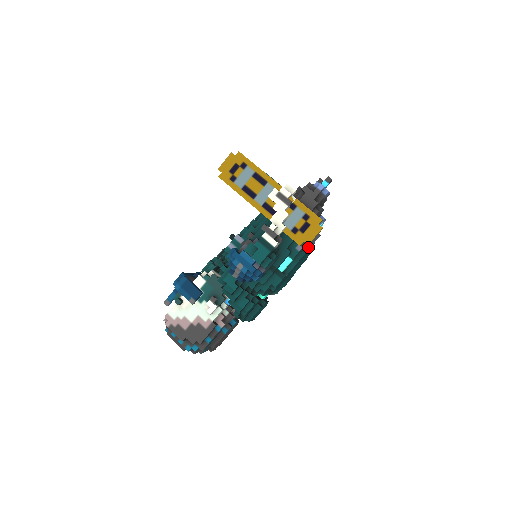
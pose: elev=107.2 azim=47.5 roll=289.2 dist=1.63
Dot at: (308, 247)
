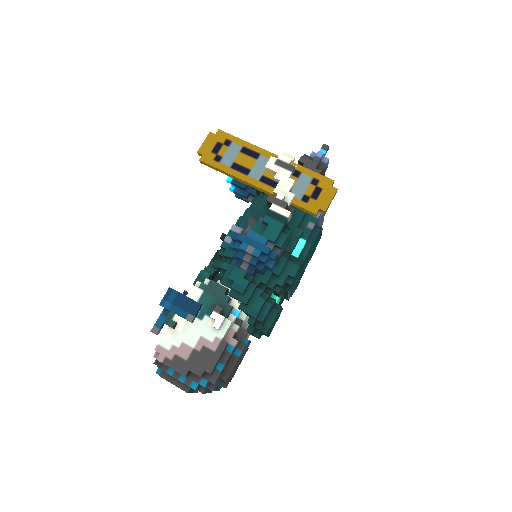
Dot at: occluded
